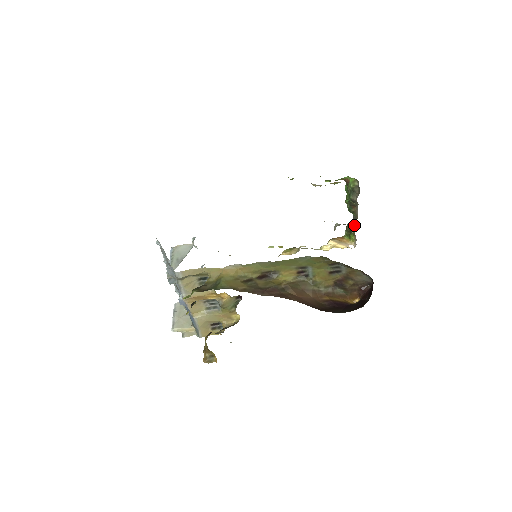
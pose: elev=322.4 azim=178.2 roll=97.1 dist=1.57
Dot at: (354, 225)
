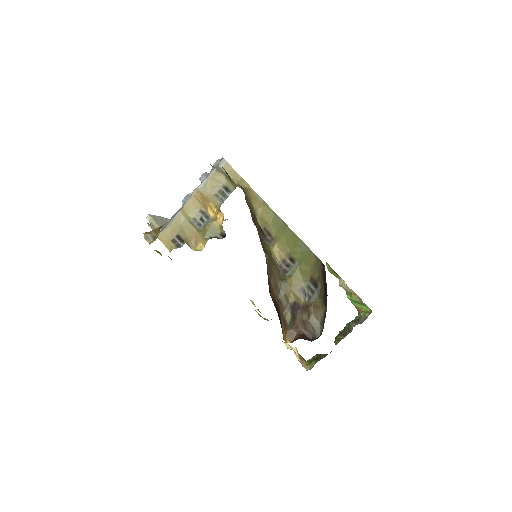
Dot at: (325, 356)
